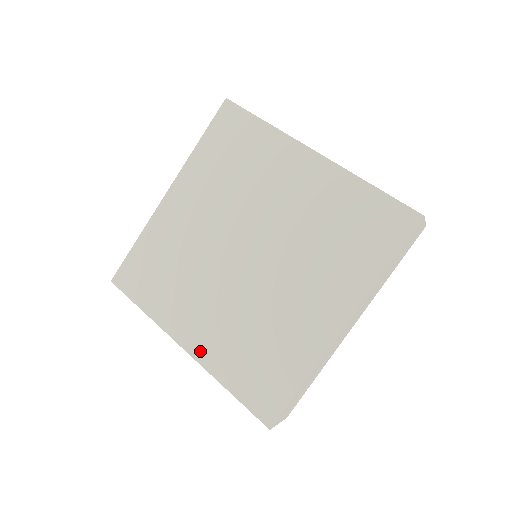
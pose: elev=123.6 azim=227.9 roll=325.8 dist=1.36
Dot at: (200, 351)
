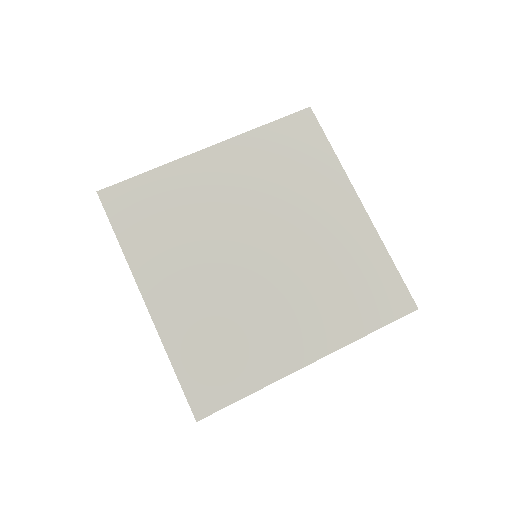
Dot at: (162, 314)
